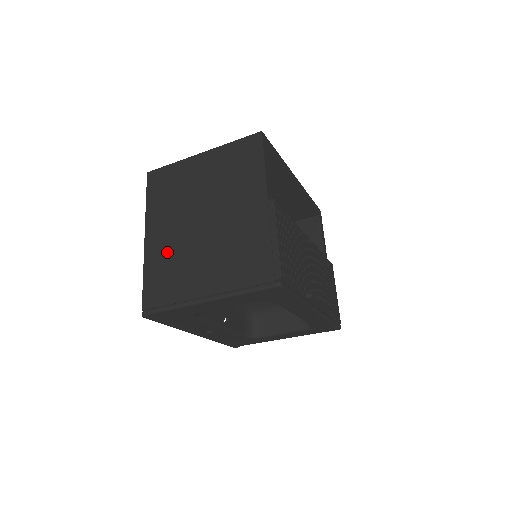
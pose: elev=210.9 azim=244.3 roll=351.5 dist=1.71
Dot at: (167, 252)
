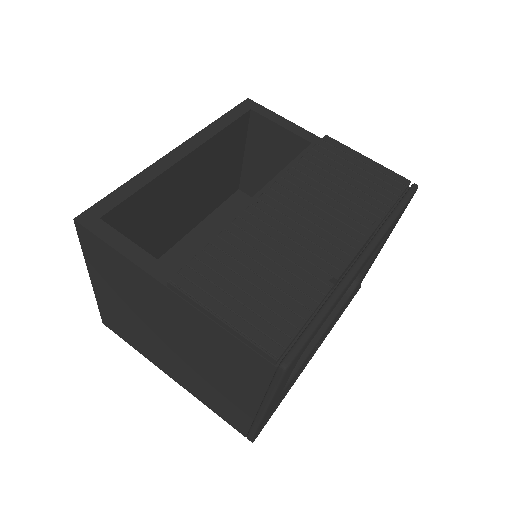
Dot at: (193, 383)
